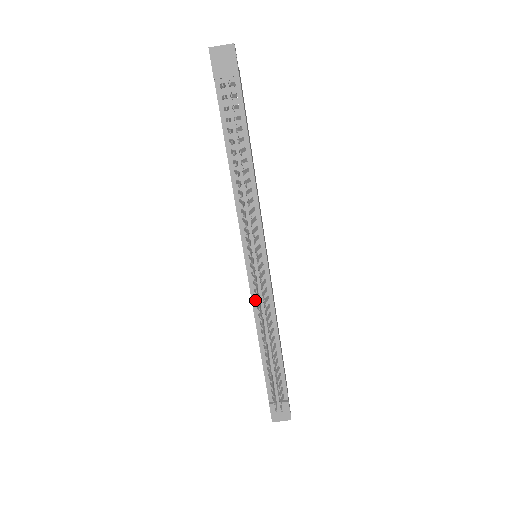
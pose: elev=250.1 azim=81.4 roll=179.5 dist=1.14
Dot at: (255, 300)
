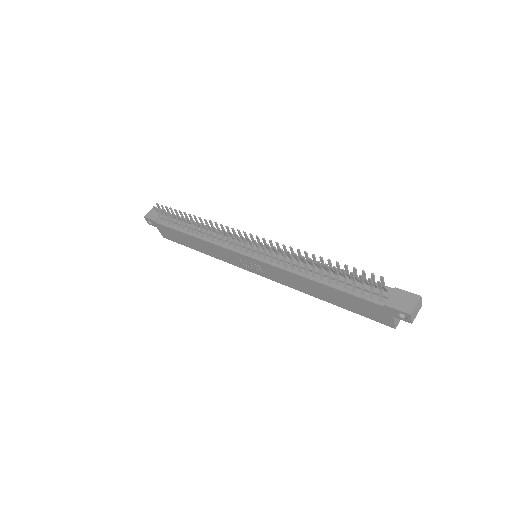
Dot at: (279, 265)
